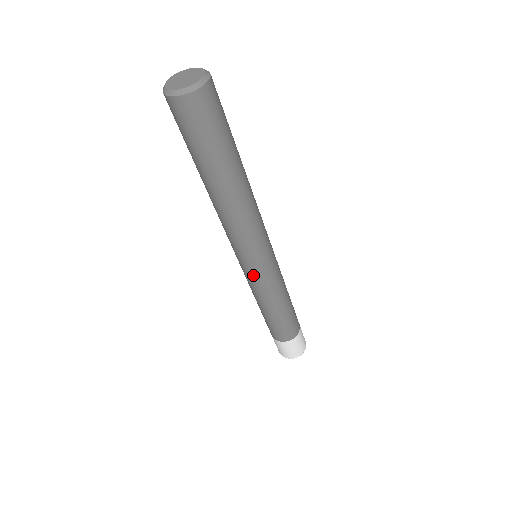
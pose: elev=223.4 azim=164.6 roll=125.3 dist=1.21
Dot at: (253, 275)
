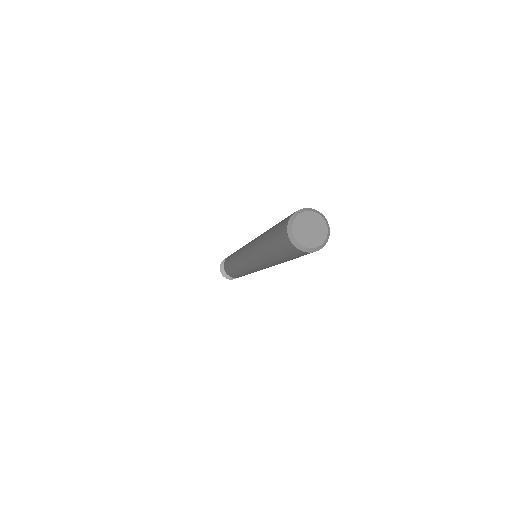
Dot at: occluded
